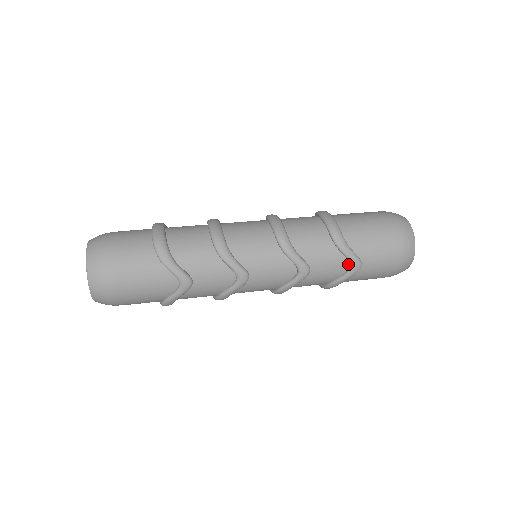
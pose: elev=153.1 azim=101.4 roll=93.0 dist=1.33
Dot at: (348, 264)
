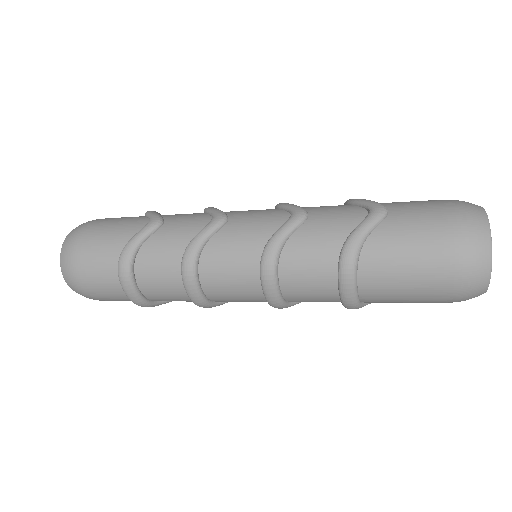
Dot at: (366, 212)
